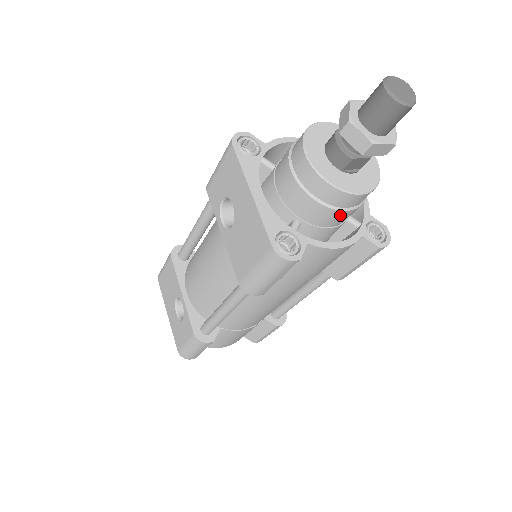
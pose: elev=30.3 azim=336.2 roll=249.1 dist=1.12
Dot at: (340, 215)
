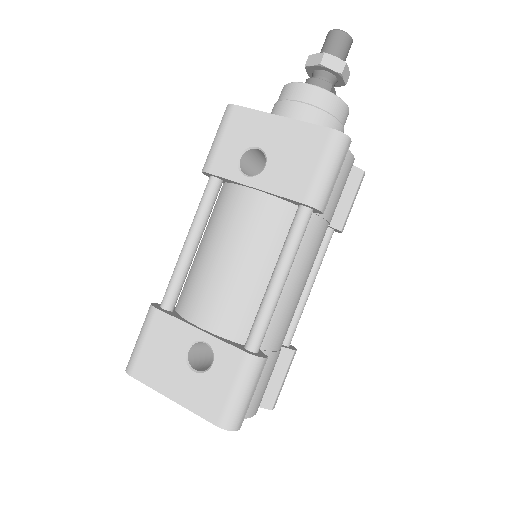
Dot at: occluded
